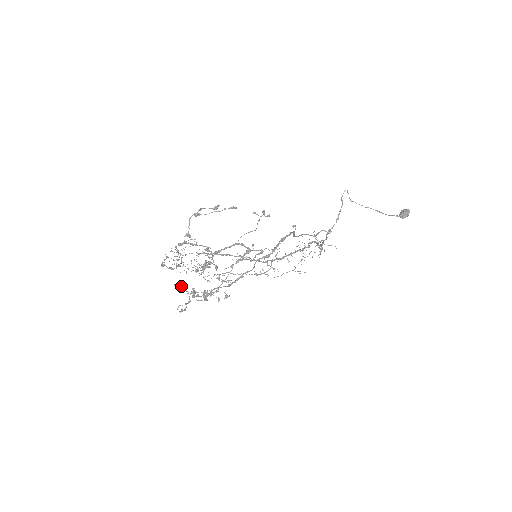
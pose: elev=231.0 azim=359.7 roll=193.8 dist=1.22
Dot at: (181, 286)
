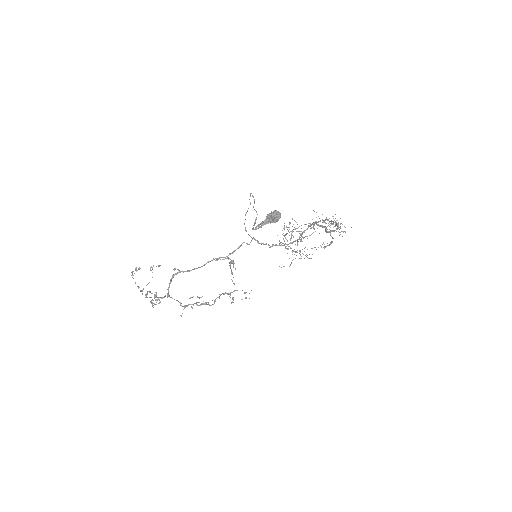
Dot at: (197, 297)
